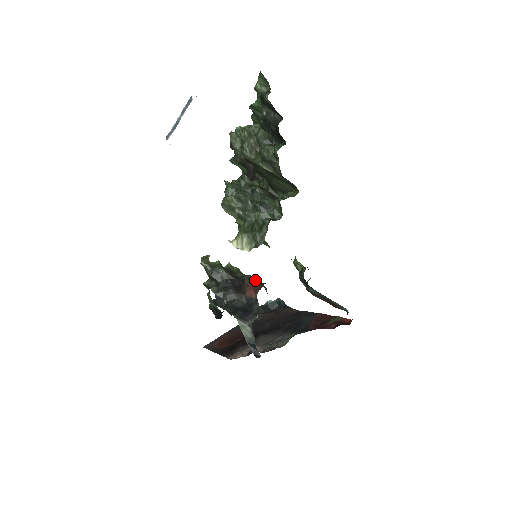
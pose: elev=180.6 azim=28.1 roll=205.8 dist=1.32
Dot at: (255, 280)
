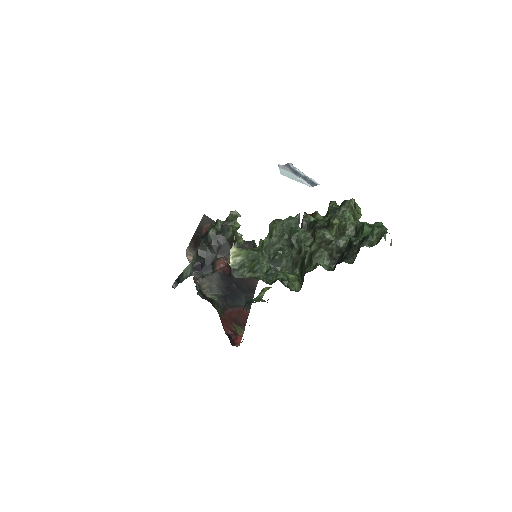
Dot at: occluded
